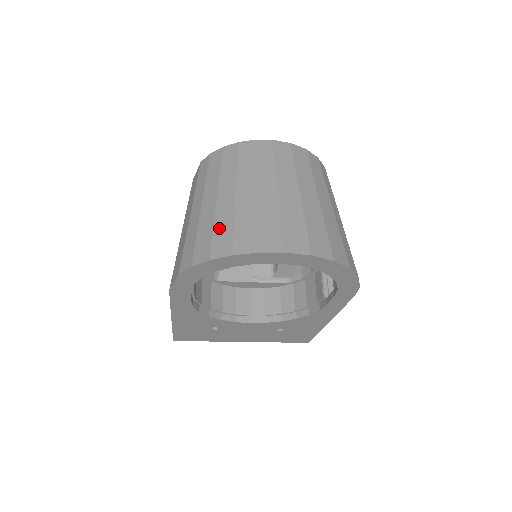
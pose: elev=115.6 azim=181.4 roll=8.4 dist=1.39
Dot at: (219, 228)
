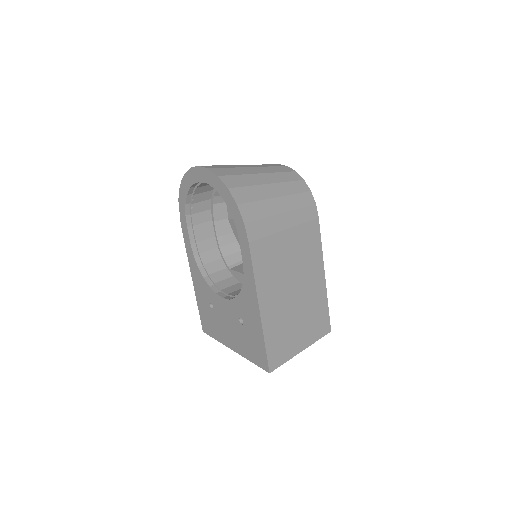
Dot at: occluded
